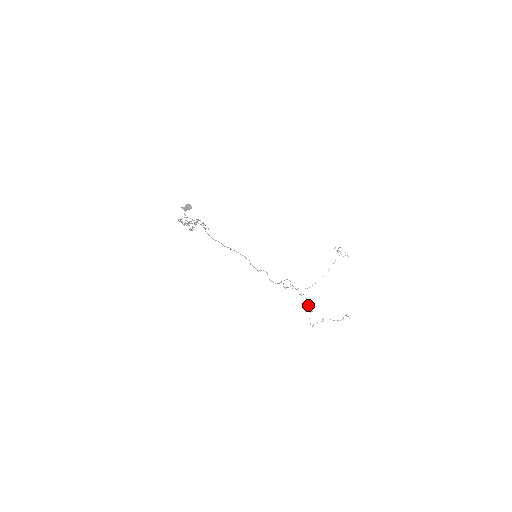
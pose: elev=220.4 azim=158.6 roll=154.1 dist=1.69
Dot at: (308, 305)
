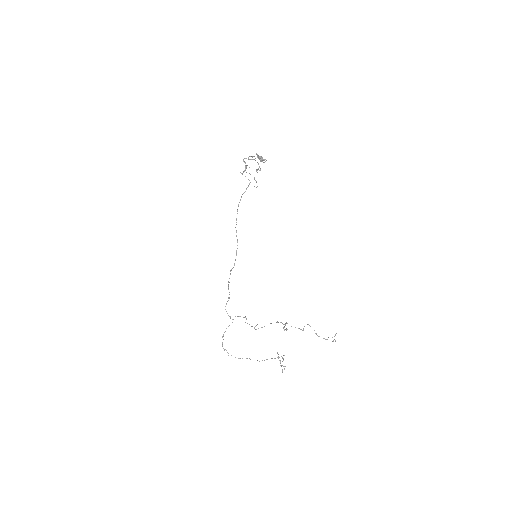
Dot at: occluded
